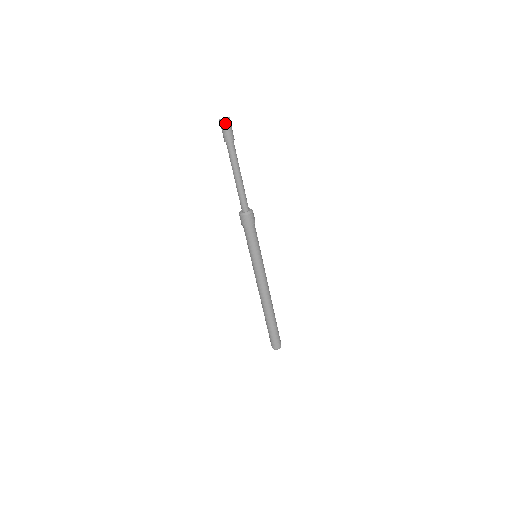
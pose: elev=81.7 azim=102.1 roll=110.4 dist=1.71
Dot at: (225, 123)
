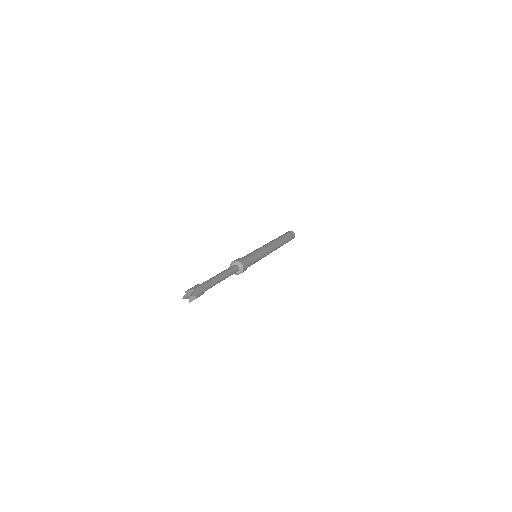
Dot at: (191, 301)
